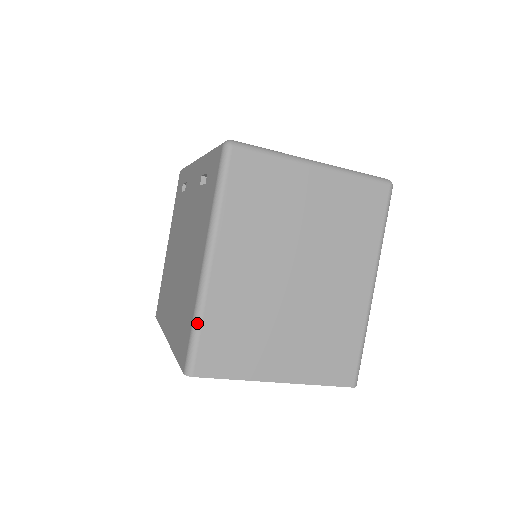
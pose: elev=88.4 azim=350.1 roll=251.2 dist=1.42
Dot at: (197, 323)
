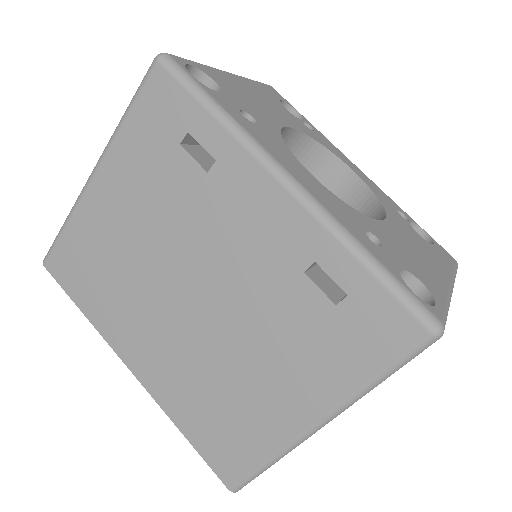
Dot at: occluded
